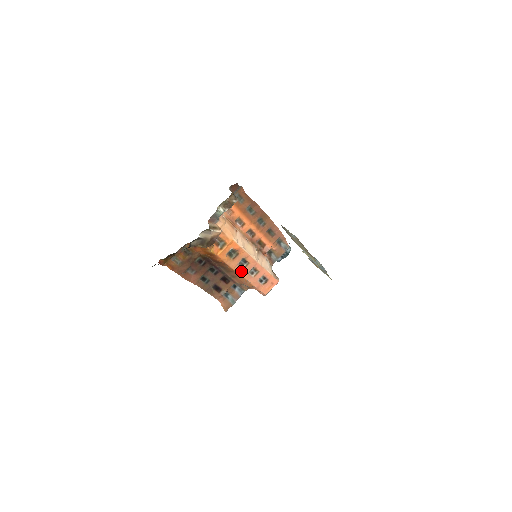
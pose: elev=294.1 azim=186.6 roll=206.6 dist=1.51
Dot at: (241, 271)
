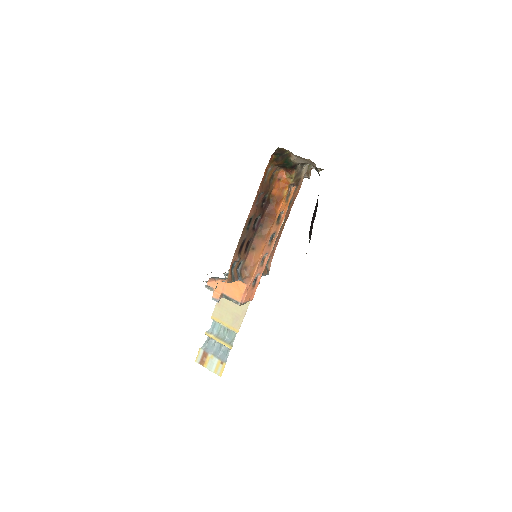
Dot at: (266, 245)
